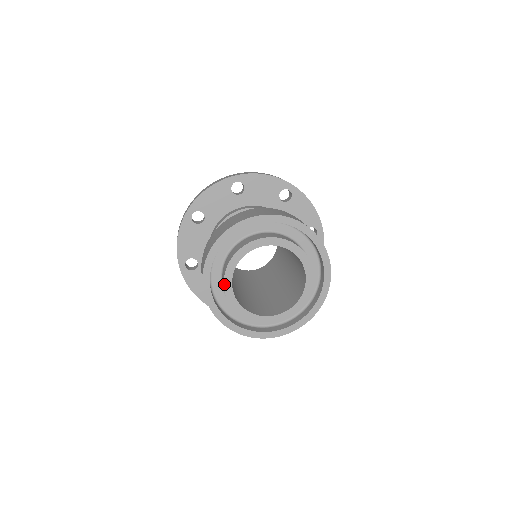
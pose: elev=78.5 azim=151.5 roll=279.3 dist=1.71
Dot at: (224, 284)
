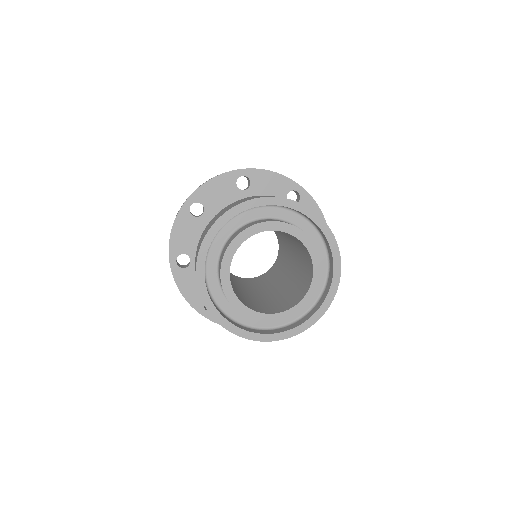
Dot at: (221, 269)
